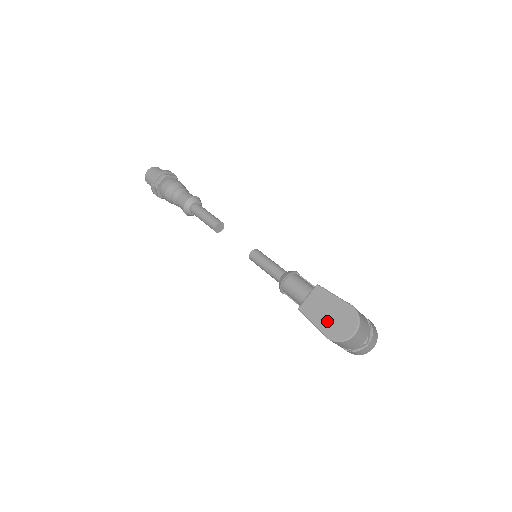
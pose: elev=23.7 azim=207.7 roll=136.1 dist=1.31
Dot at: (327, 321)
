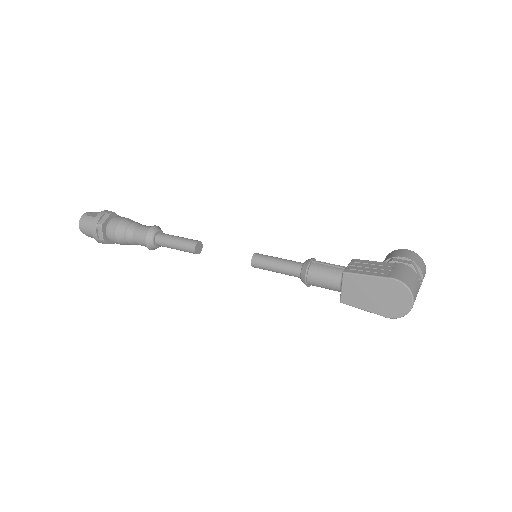
Dot at: (377, 303)
